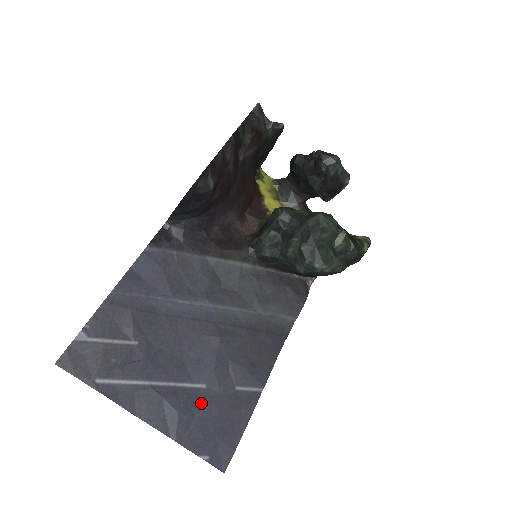
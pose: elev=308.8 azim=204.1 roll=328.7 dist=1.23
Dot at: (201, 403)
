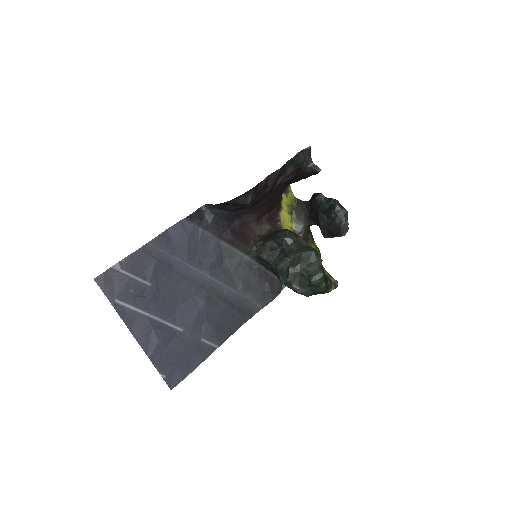
Dot at: (175, 340)
